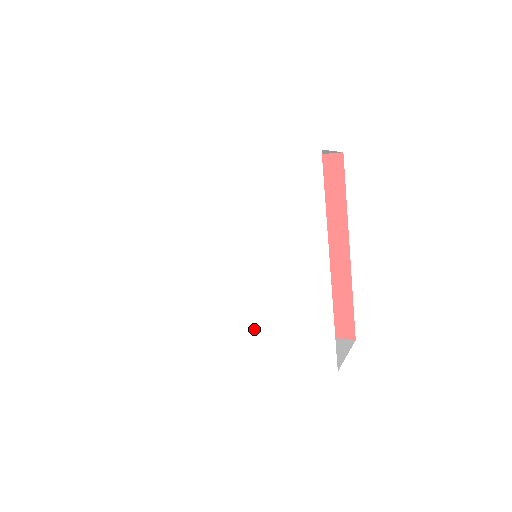
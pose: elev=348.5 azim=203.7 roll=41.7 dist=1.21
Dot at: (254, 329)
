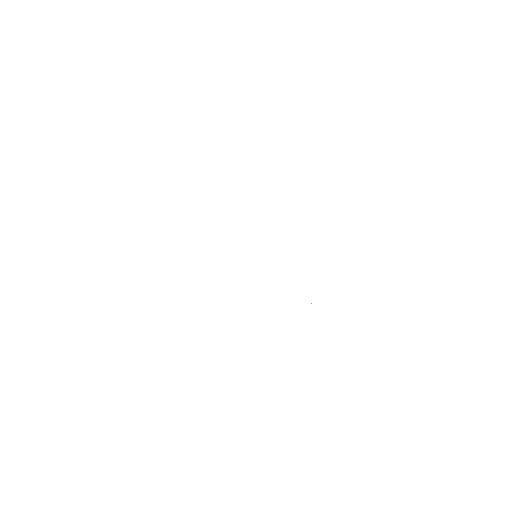
Dot at: (286, 291)
